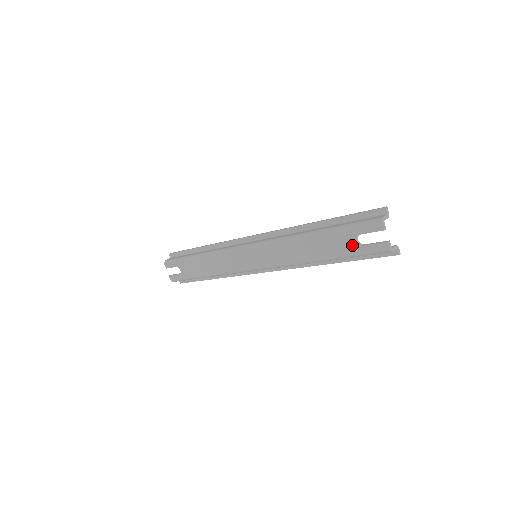
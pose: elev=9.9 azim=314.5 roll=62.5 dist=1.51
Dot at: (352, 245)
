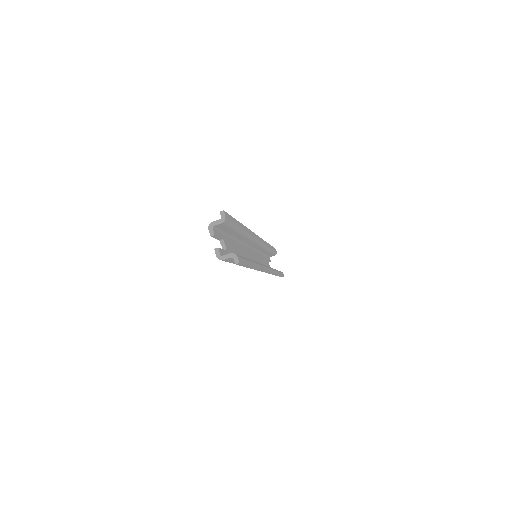
Dot at: occluded
